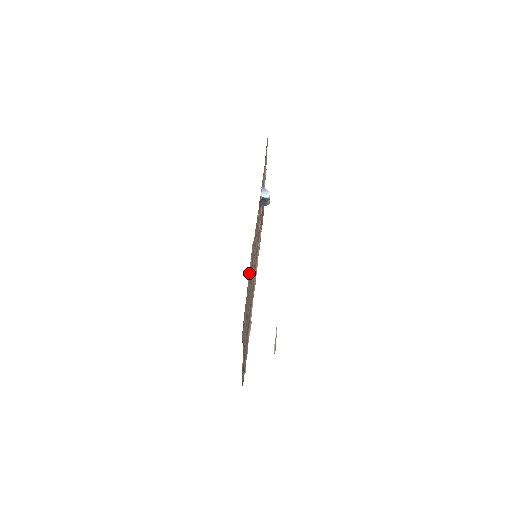
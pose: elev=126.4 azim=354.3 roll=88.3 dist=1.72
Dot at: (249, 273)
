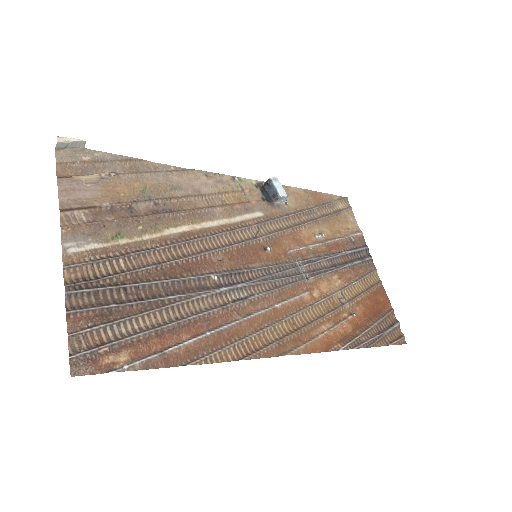
Dot at: (152, 171)
